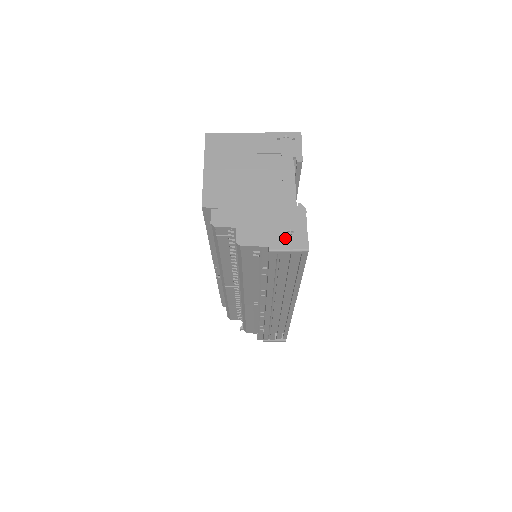
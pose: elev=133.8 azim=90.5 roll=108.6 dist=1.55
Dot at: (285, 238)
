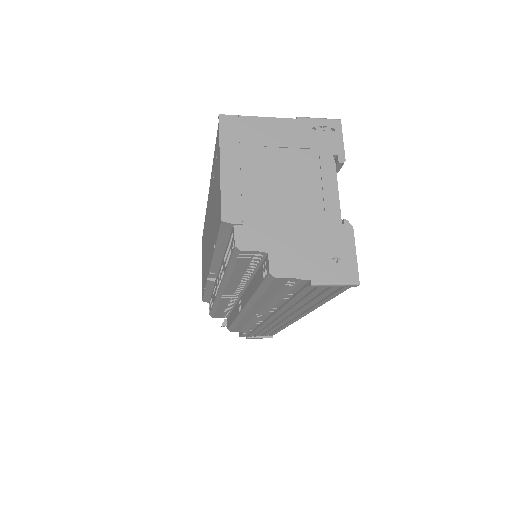
Dot at: (330, 267)
